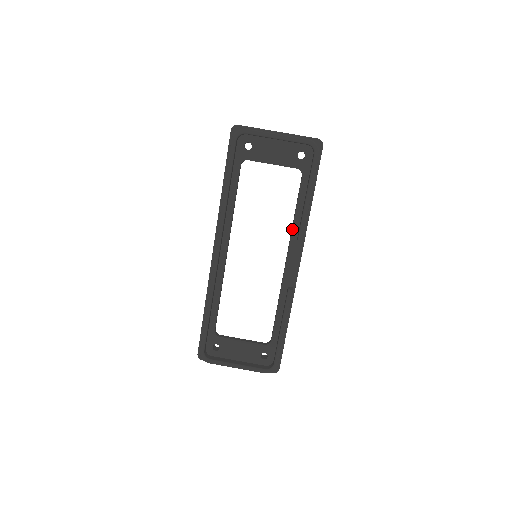
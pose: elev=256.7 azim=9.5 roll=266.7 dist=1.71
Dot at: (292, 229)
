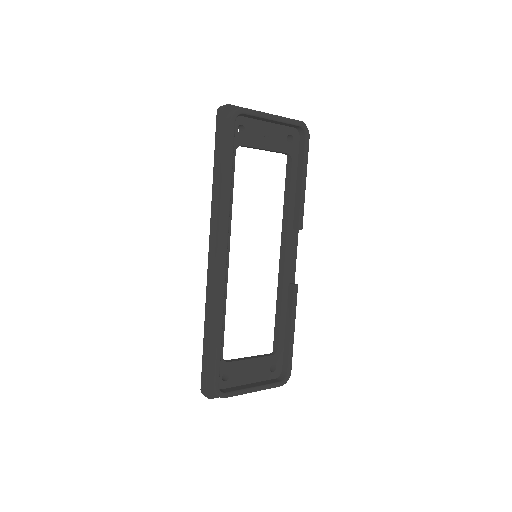
Dot at: (288, 219)
